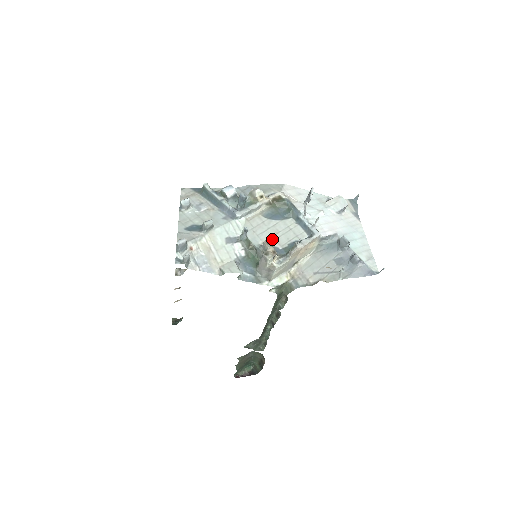
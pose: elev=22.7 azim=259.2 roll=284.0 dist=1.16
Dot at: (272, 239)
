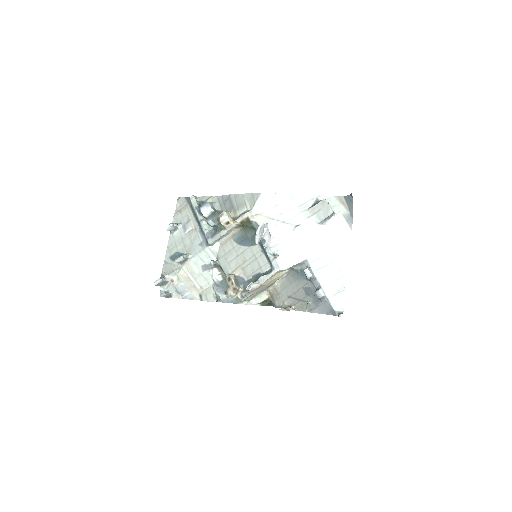
Dot at: (240, 269)
